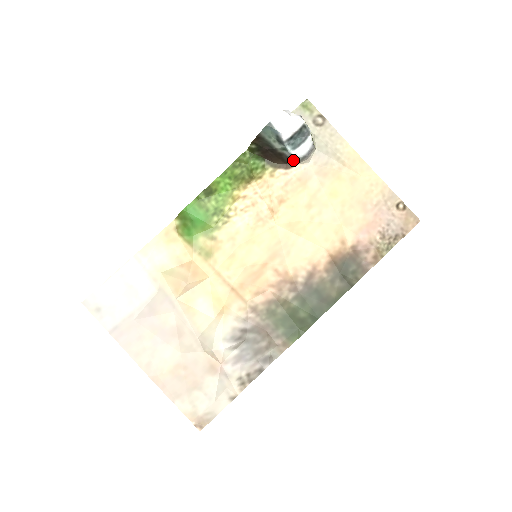
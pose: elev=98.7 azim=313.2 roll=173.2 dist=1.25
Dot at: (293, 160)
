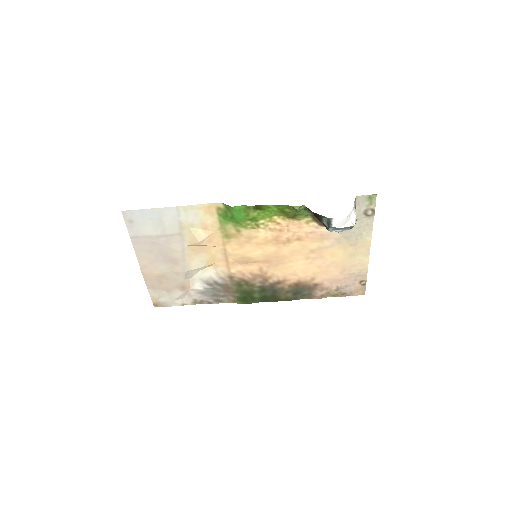
Dot at: occluded
